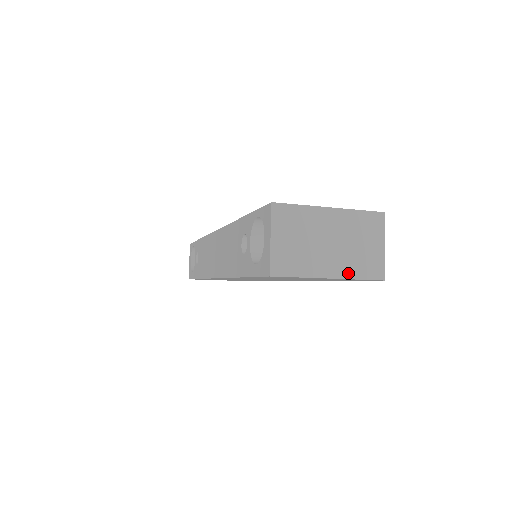
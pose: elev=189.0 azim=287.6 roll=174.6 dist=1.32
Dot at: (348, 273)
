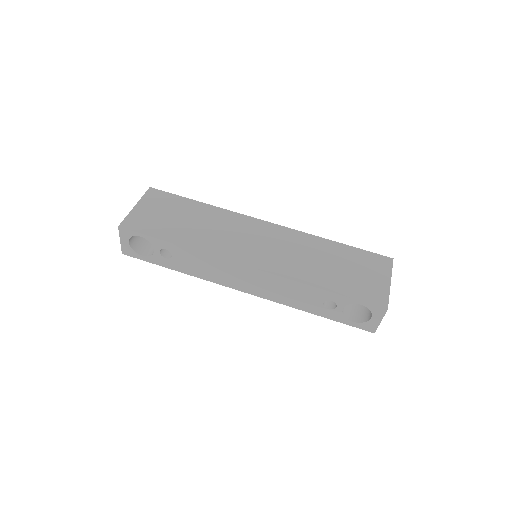
Dot at: occluded
